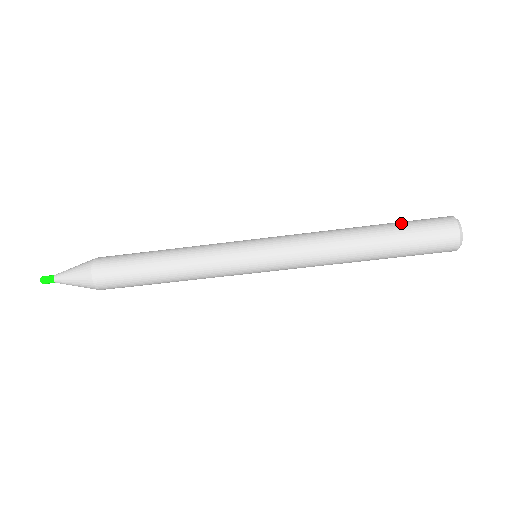
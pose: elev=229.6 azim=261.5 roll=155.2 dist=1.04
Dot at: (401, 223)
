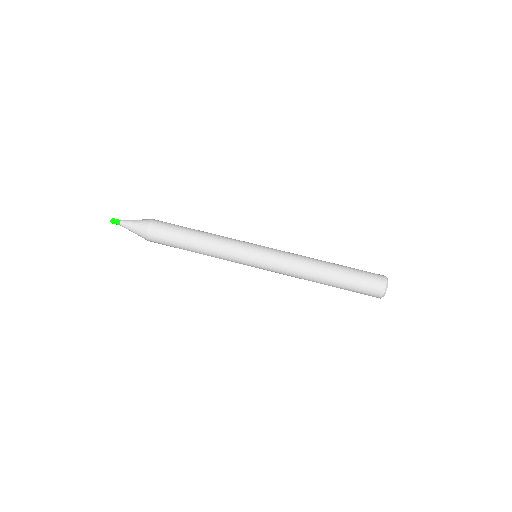
Dot at: (353, 269)
